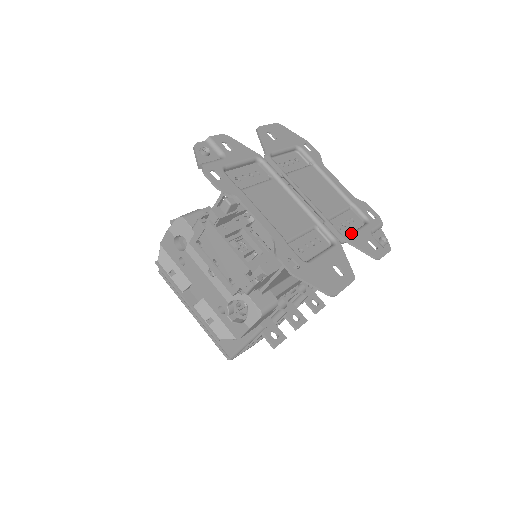
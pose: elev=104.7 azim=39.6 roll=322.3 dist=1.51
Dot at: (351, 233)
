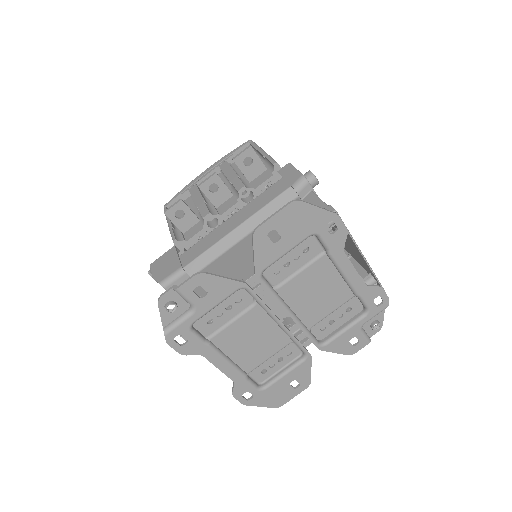
Dot at: (333, 337)
